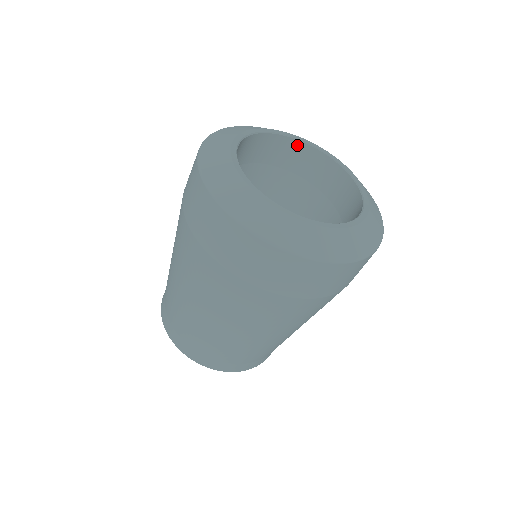
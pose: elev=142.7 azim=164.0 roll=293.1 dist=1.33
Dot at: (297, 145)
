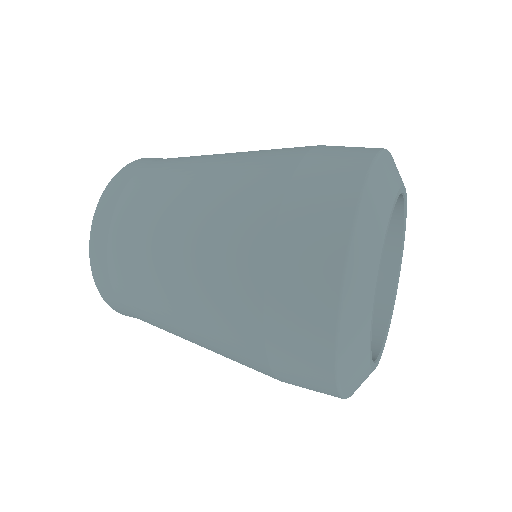
Dot at: occluded
